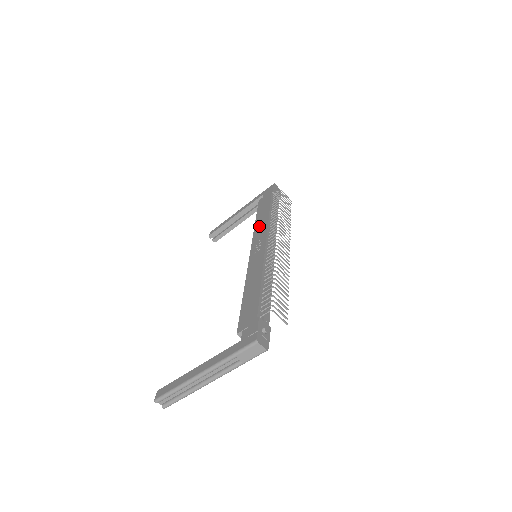
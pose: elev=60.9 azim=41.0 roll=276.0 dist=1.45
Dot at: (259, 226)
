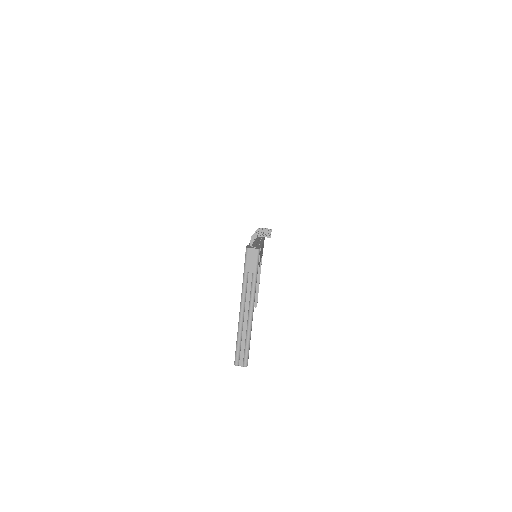
Dot at: occluded
